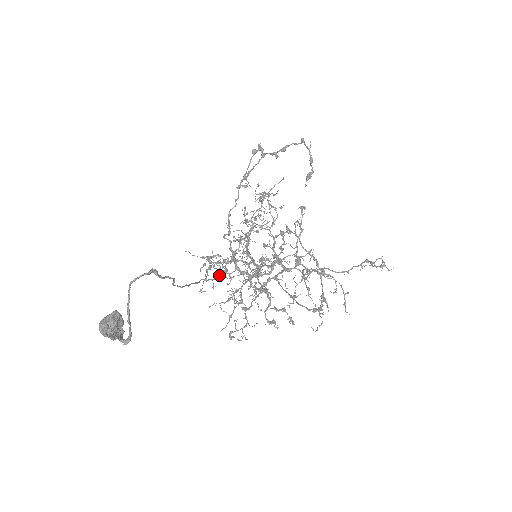
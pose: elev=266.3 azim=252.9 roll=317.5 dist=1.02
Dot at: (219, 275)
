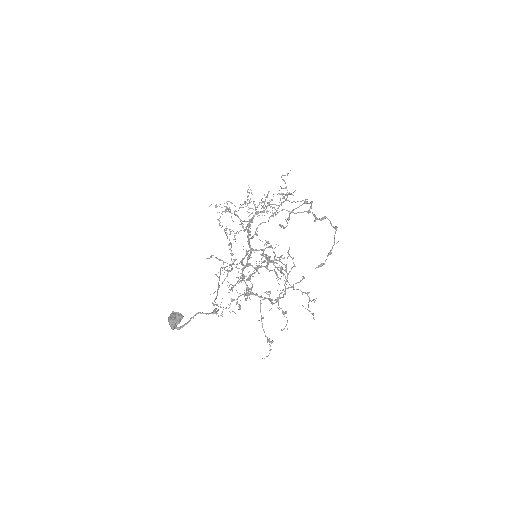
Dot at: (230, 265)
